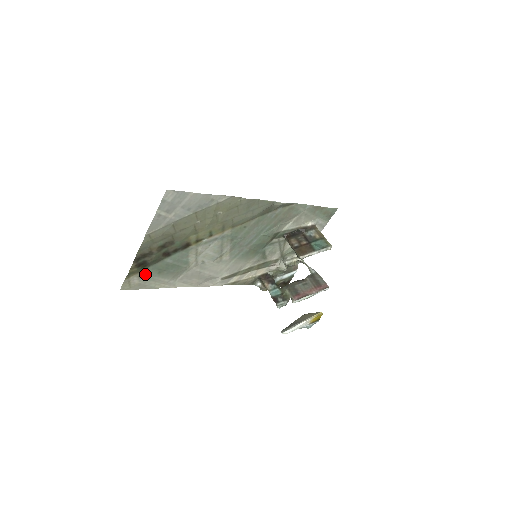
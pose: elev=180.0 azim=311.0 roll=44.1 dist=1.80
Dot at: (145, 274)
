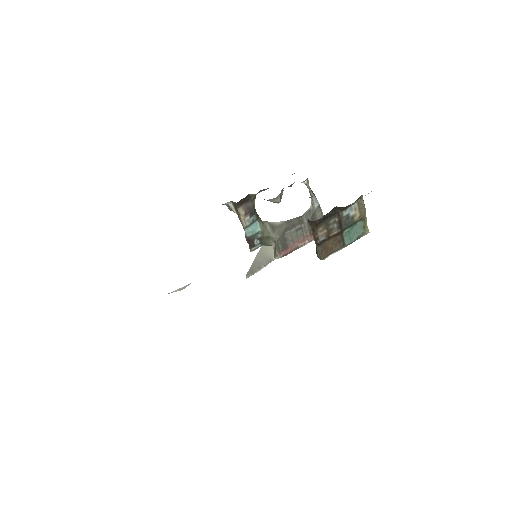
Dot at: occluded
